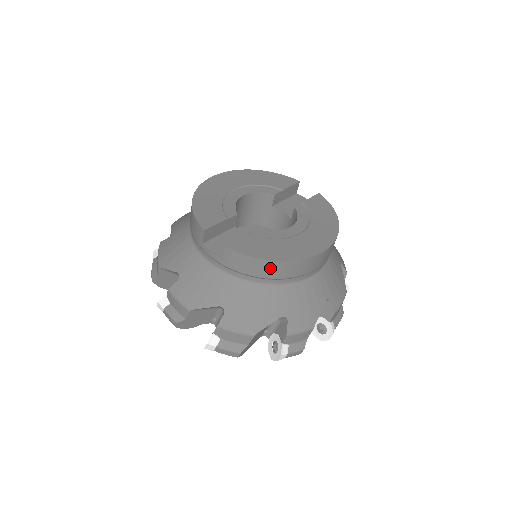
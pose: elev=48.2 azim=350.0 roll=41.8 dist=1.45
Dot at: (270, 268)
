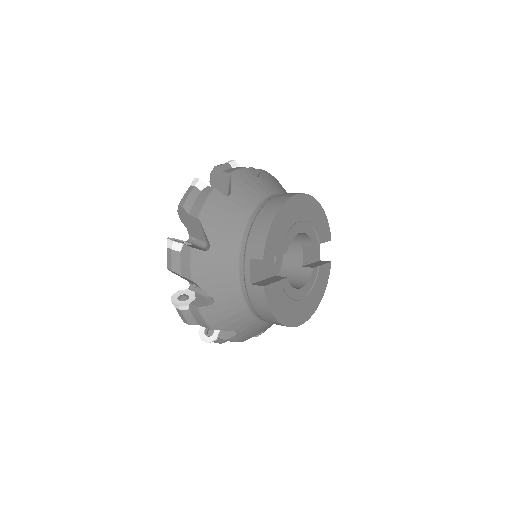
Dot at: (268, 317)
